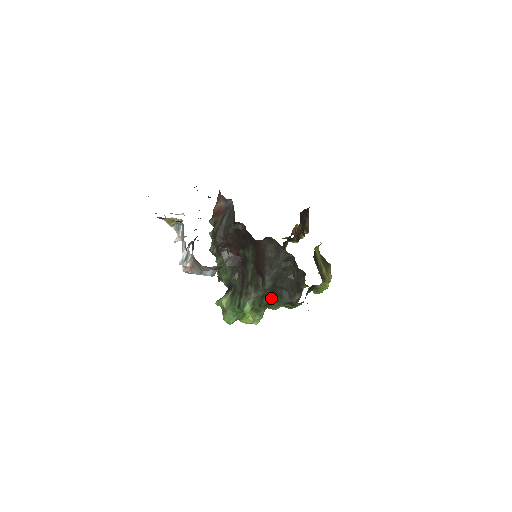
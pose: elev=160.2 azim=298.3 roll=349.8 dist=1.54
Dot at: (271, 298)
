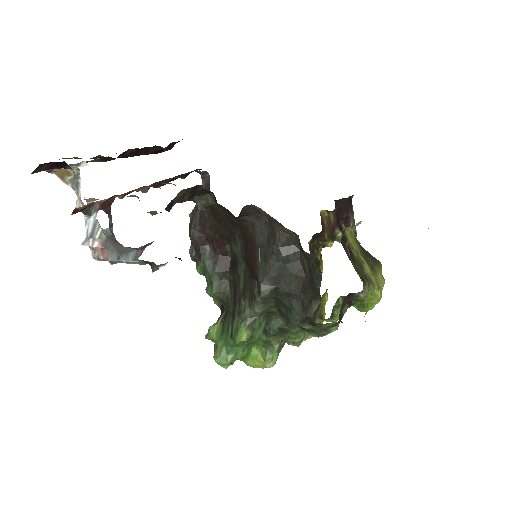
Dot at: (284, 320)
